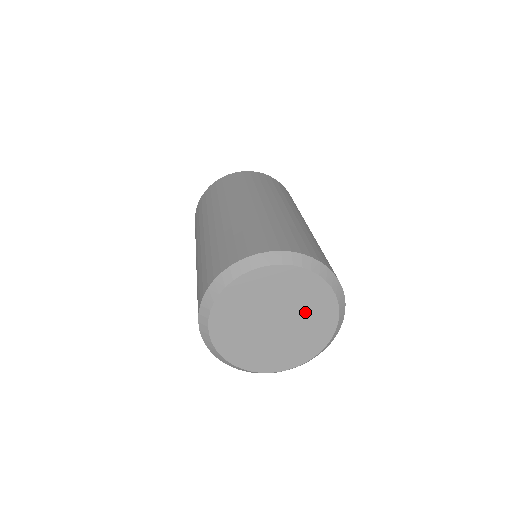
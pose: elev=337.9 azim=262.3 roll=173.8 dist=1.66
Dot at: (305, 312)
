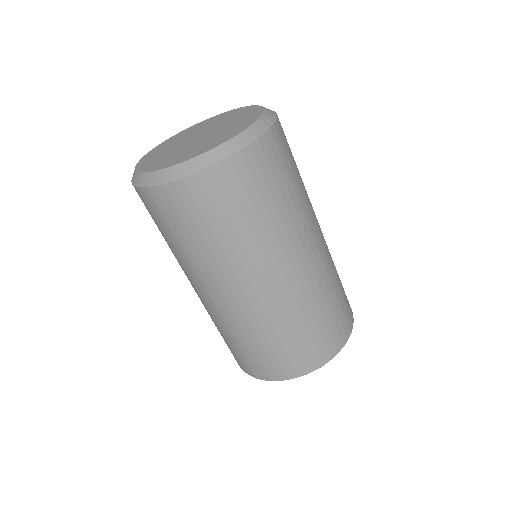
Dot at: (228, 127)
